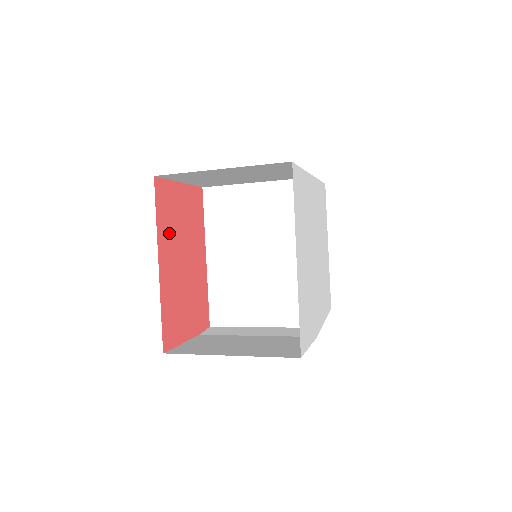
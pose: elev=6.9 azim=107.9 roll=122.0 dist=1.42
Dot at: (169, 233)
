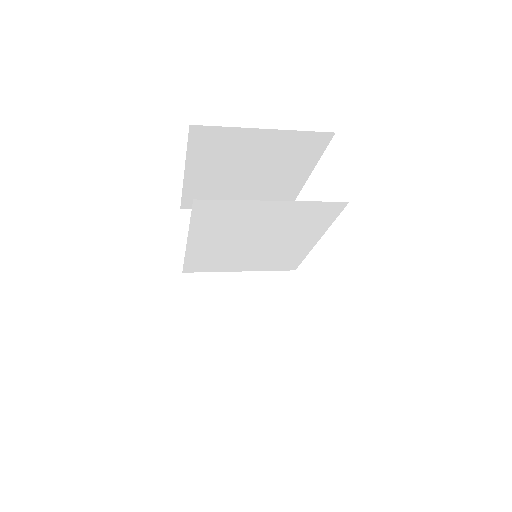
Dot at: occluded
